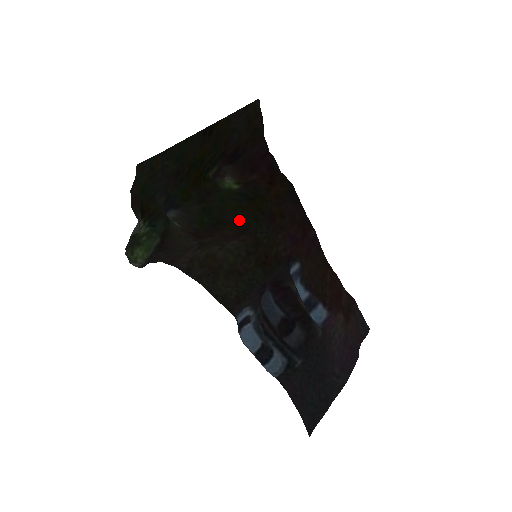
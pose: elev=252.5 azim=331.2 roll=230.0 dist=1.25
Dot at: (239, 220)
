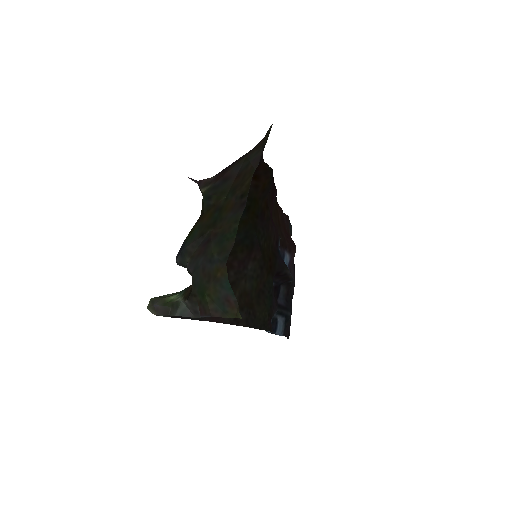
Dot at: (243, 236)
